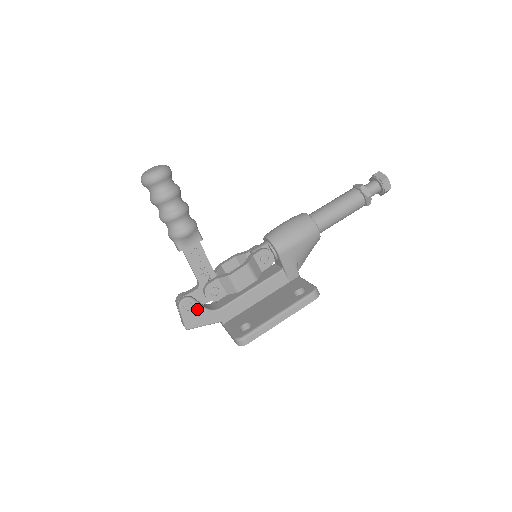
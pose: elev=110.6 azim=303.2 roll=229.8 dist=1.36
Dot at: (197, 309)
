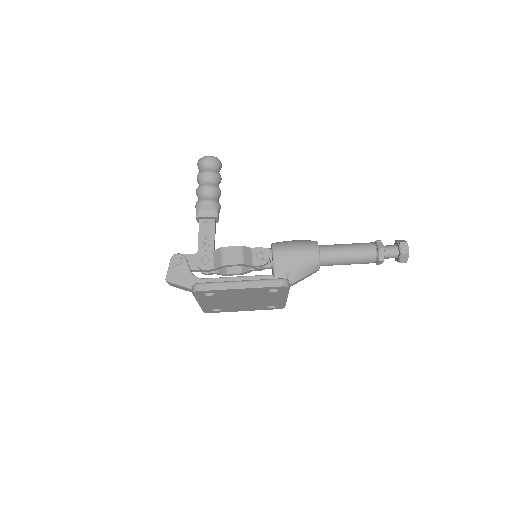
Dot at: (184, 268)
